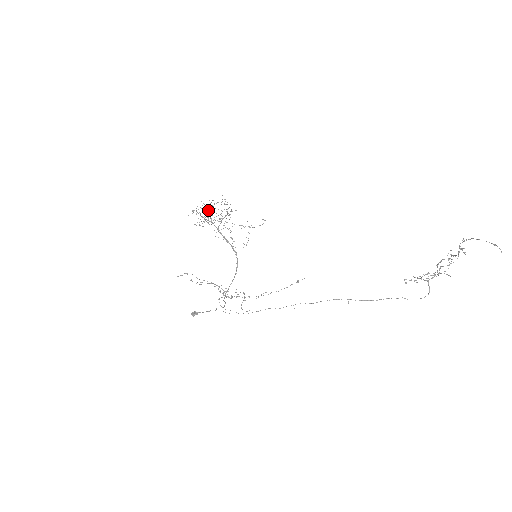
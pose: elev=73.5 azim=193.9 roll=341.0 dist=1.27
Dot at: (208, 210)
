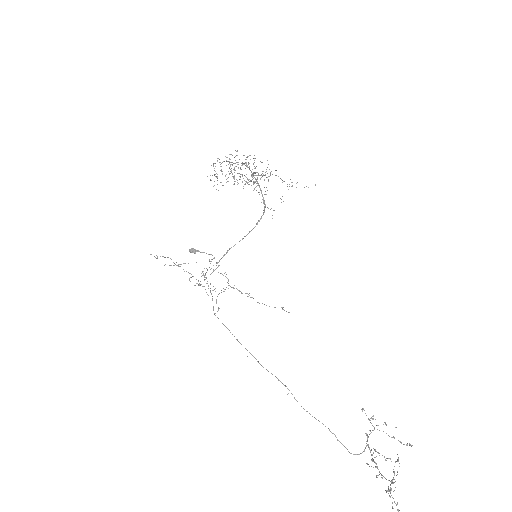
Dot at: occluded
